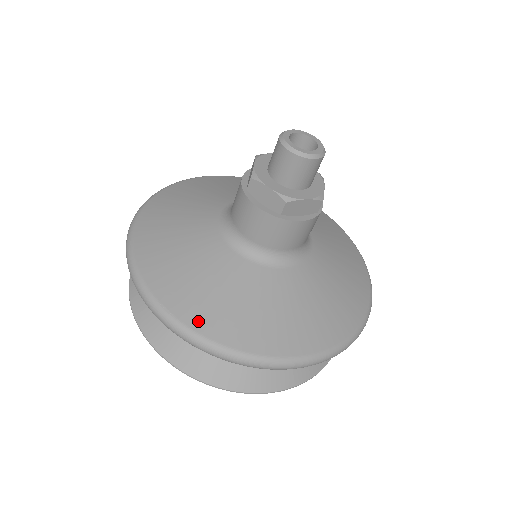
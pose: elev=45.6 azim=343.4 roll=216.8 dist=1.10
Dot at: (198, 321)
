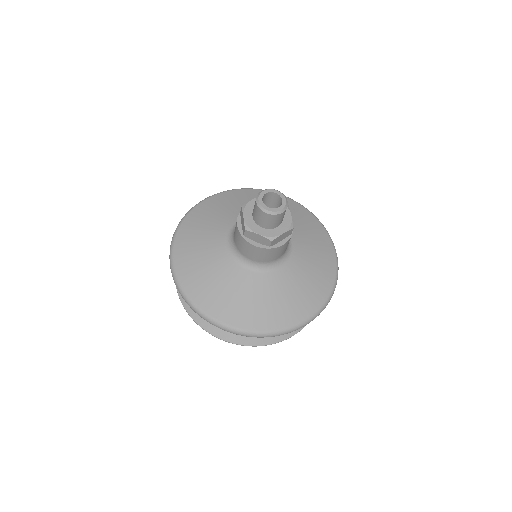
Dot at: (239, 322)
